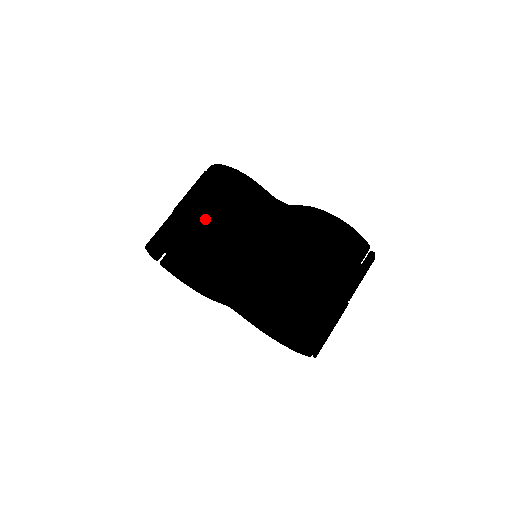
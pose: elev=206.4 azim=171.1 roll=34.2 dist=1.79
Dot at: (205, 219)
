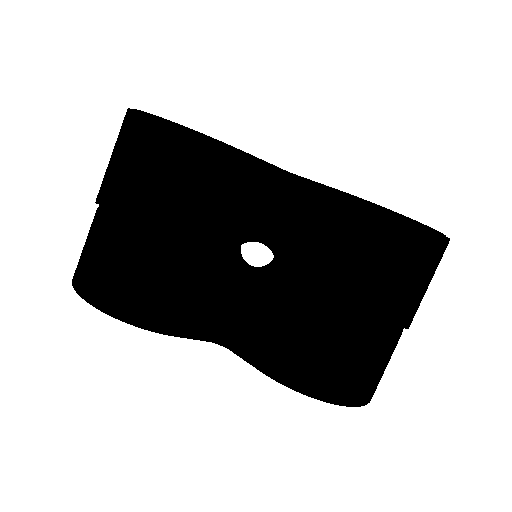
Dot at: (167, 247)
